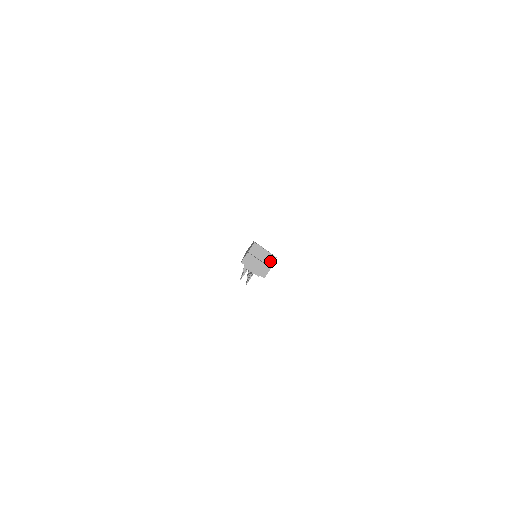
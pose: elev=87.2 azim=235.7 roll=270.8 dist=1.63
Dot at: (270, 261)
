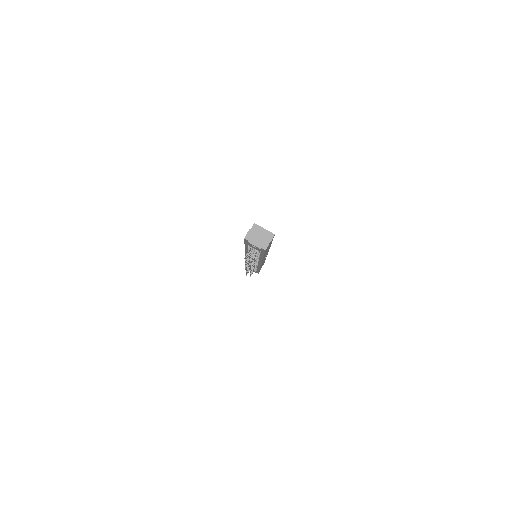
Dot at: (269, 238)
